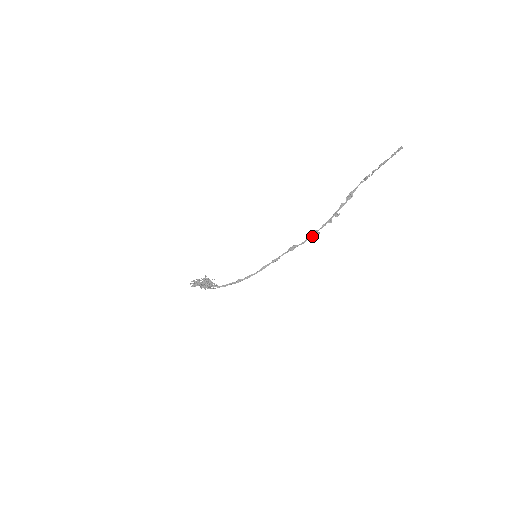
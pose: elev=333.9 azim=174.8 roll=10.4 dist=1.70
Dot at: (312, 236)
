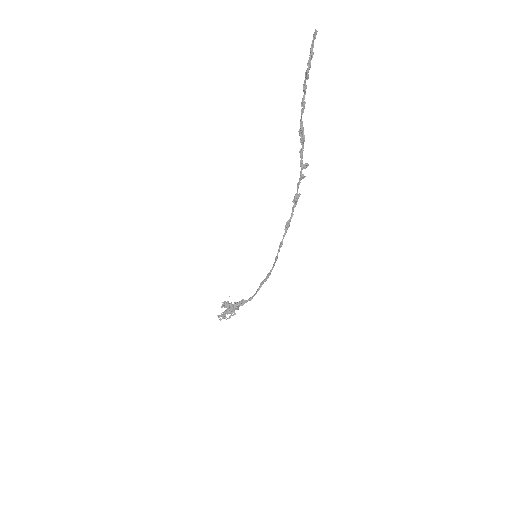
Dot at: (296, 203)
